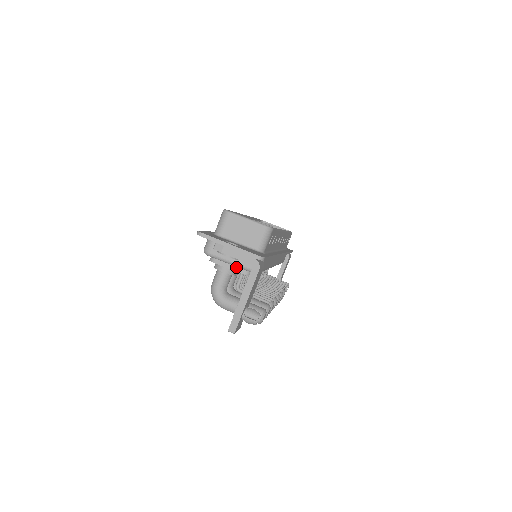
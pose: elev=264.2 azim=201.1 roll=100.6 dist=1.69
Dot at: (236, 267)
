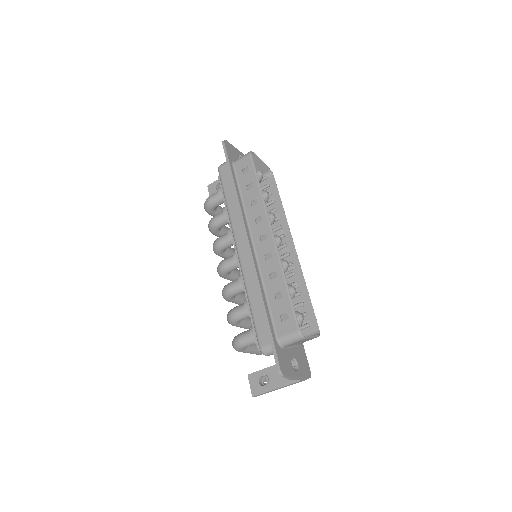
Dot at: occluded
